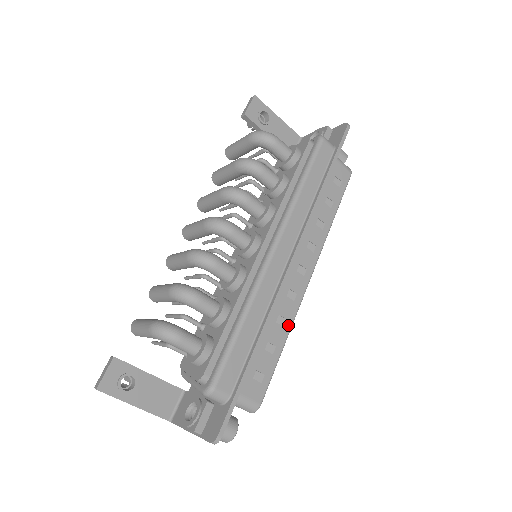
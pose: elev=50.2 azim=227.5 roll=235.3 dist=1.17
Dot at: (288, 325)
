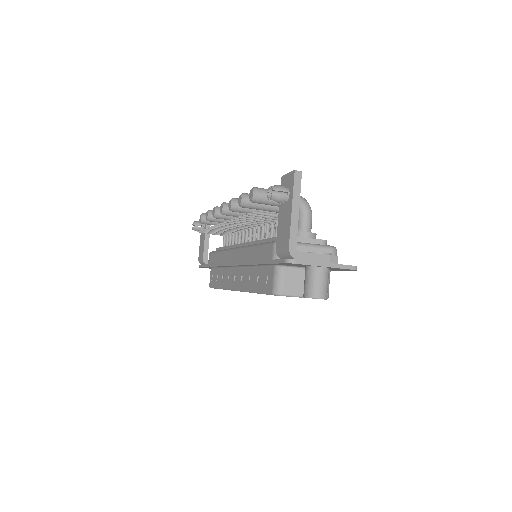
Dot at: occluded
